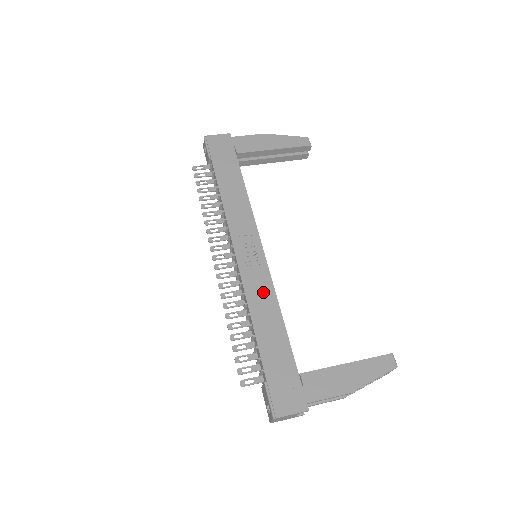
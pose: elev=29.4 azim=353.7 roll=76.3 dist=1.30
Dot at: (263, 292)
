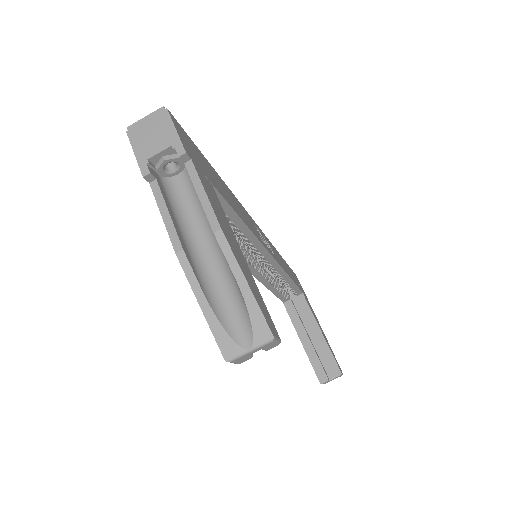
Dot at: (250, 222)
